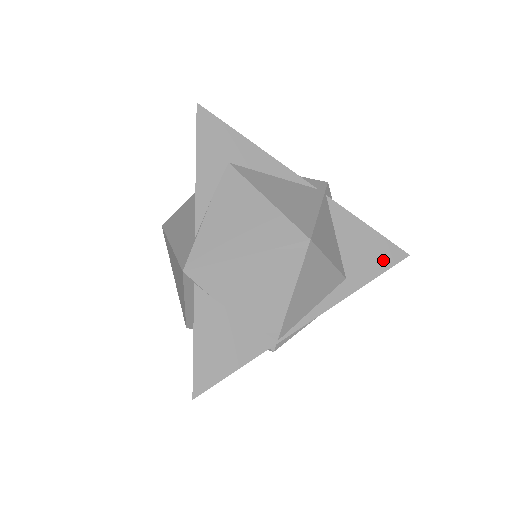
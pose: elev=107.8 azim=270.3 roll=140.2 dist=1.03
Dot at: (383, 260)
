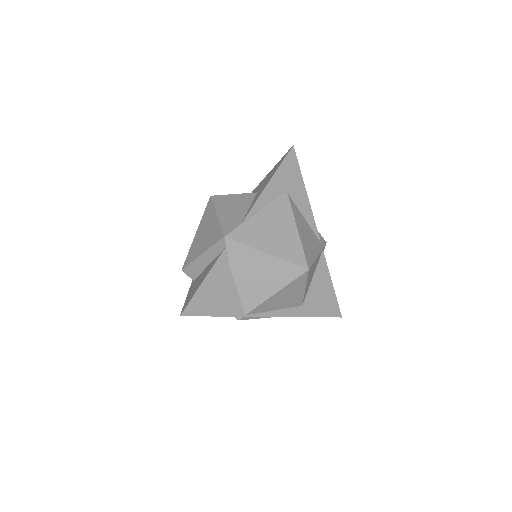
Dot at: (327, 310)
